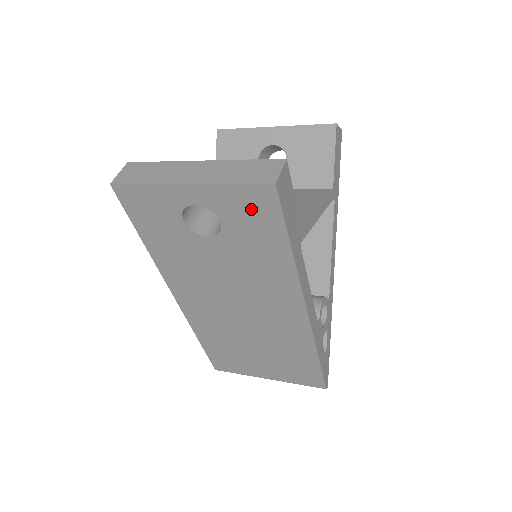
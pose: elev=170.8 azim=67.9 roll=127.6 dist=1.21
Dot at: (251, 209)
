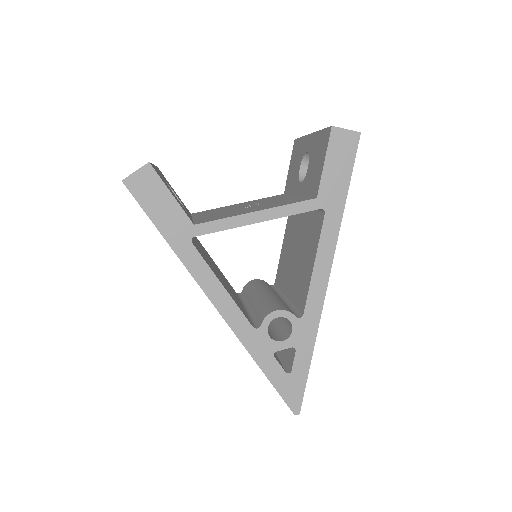
Dot at: occluded
